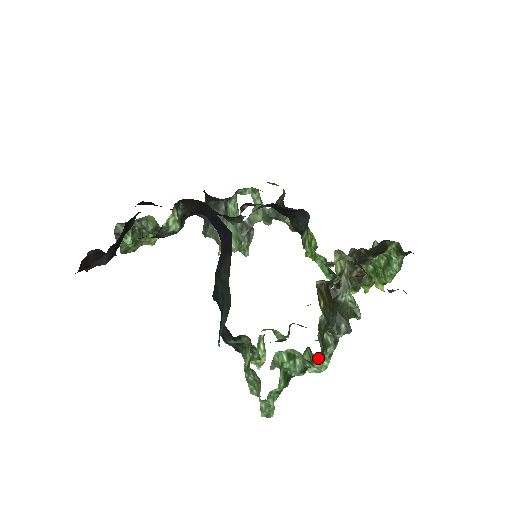
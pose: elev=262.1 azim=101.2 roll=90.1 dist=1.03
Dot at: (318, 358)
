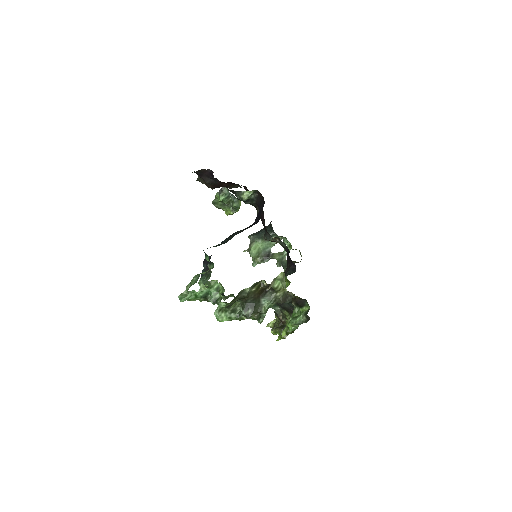
Dot at: (225, 311)
